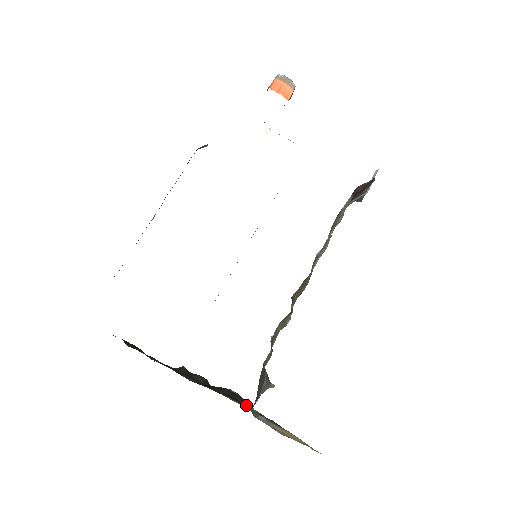
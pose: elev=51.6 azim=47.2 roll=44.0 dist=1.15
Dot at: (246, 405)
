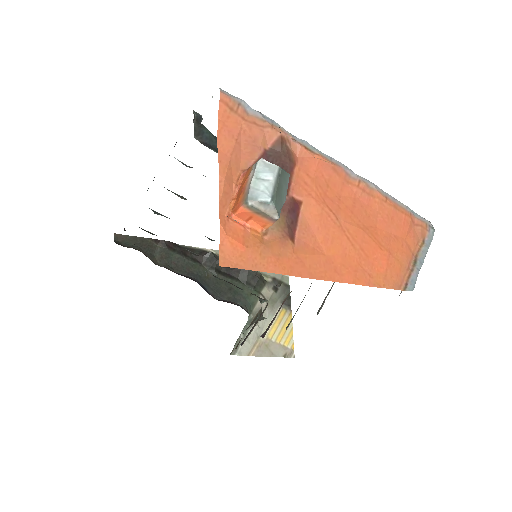
Dot at: occluded
